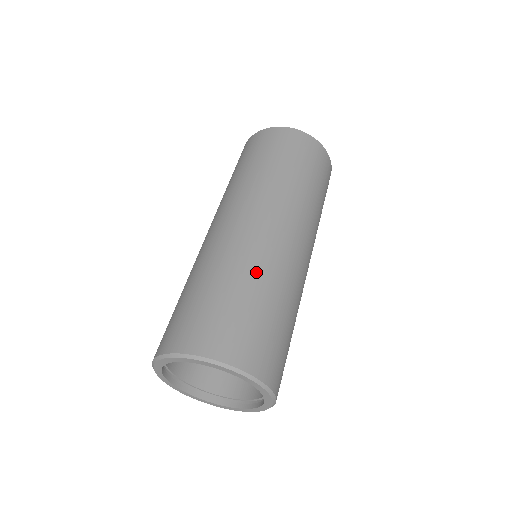
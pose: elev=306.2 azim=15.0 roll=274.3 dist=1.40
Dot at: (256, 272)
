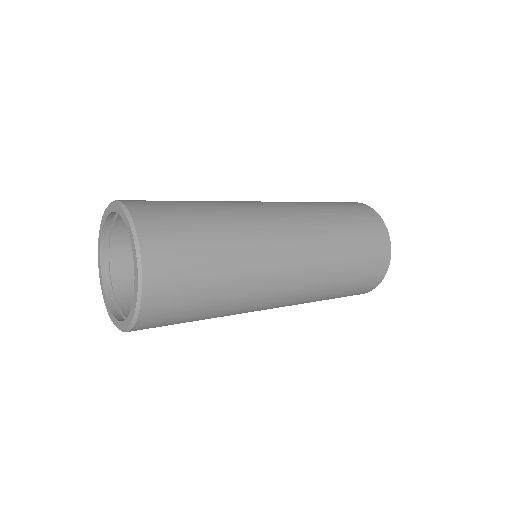
Dot at: occluded
